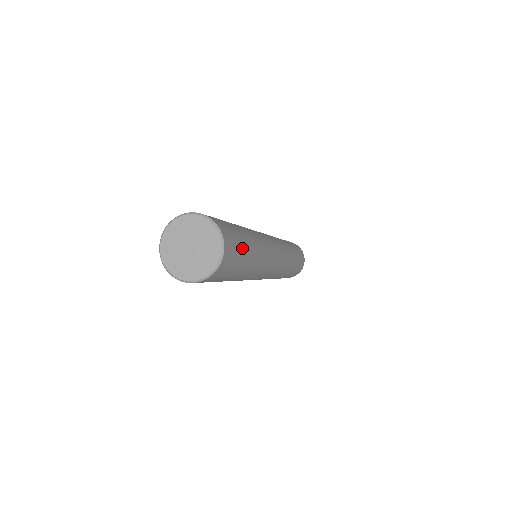
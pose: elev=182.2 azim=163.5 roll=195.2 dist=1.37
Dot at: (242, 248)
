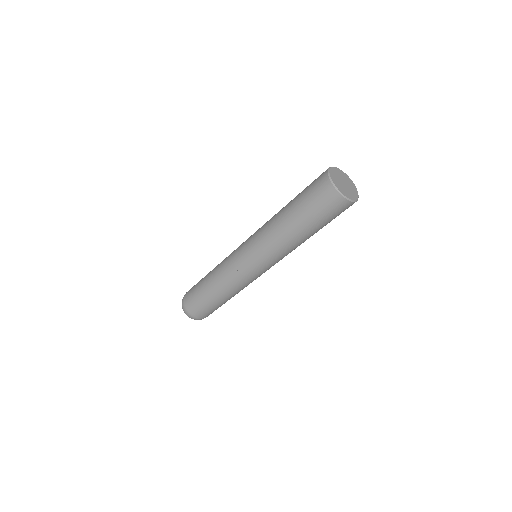
Dot at: occluded
